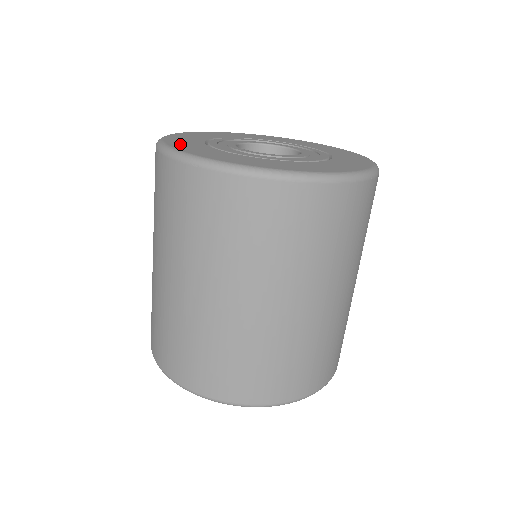
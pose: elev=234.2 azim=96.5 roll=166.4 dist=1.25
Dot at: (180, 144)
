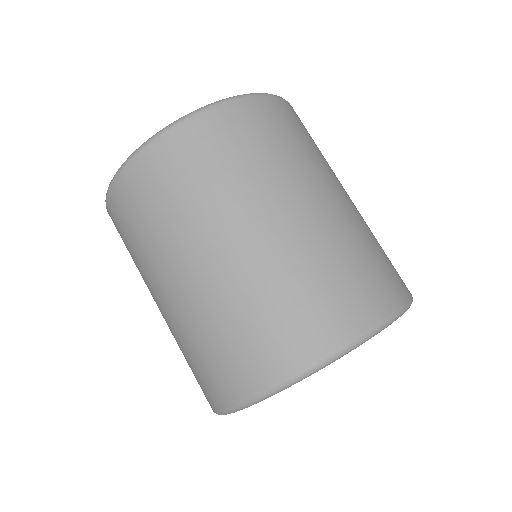
Dot at: occluded
